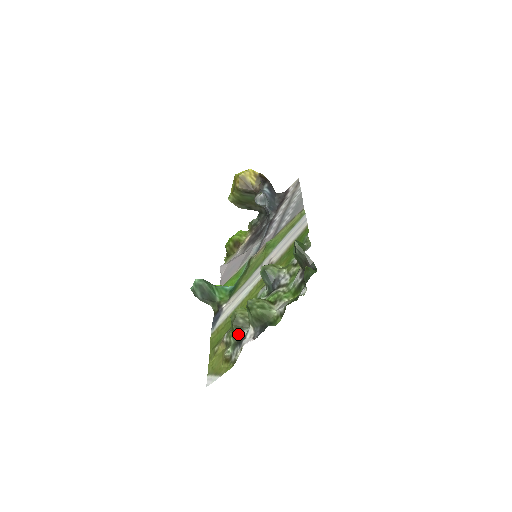
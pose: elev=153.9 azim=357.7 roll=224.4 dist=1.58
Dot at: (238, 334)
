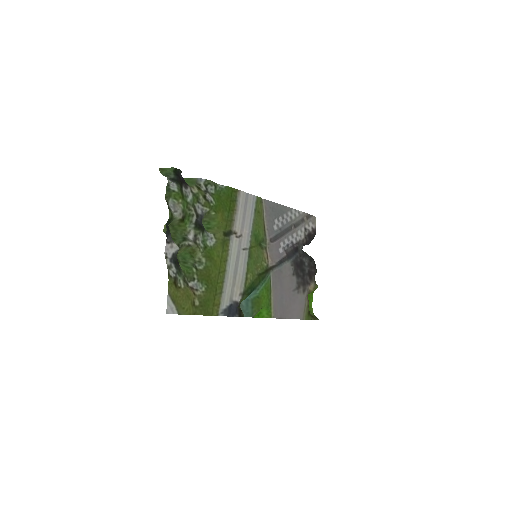
Dot at: (177, 261)
